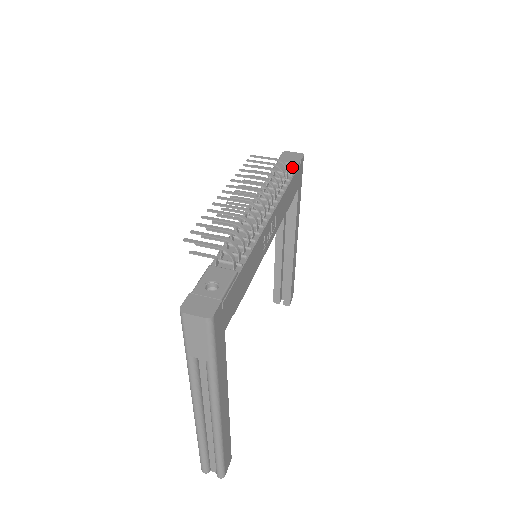
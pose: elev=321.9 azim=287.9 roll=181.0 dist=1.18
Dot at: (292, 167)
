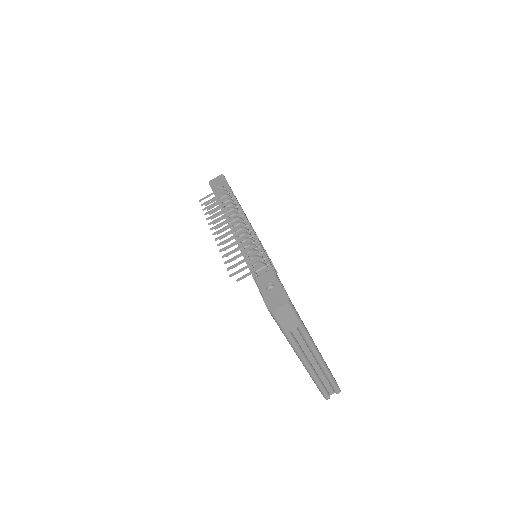
Dot at: (227, 188)
